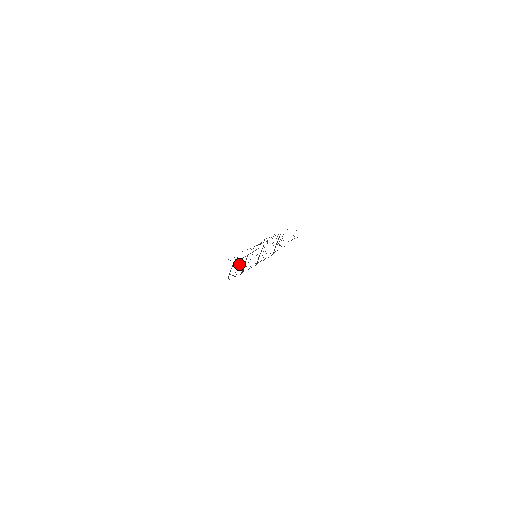
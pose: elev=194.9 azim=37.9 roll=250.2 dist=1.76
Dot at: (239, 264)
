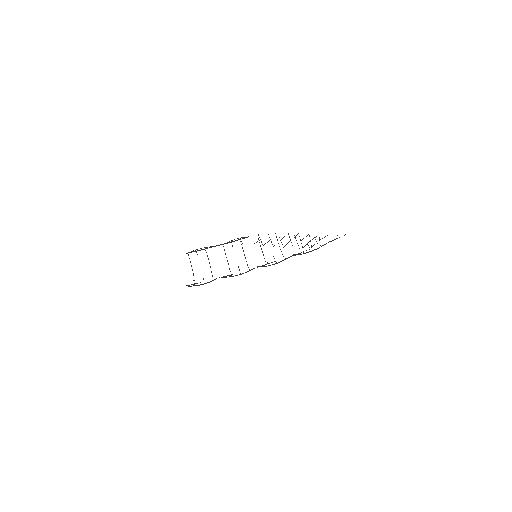
Dot at: (197, 254)
